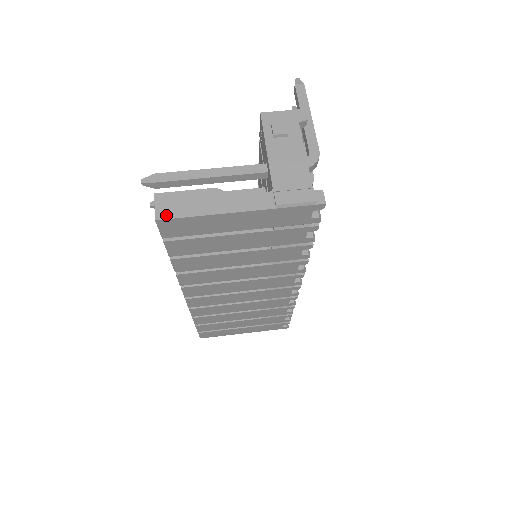
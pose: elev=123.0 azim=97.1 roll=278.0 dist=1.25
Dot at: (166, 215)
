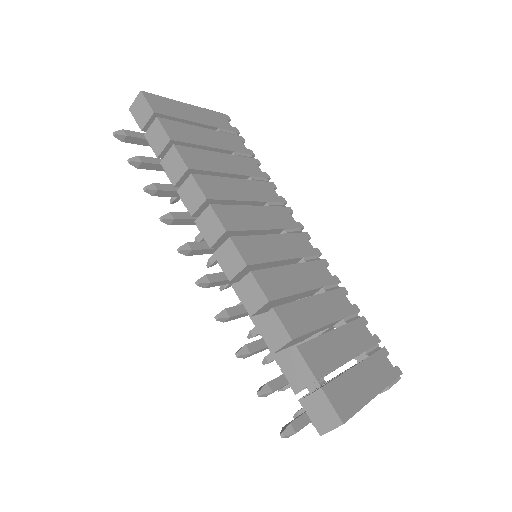
Dot at: (146, 95)
